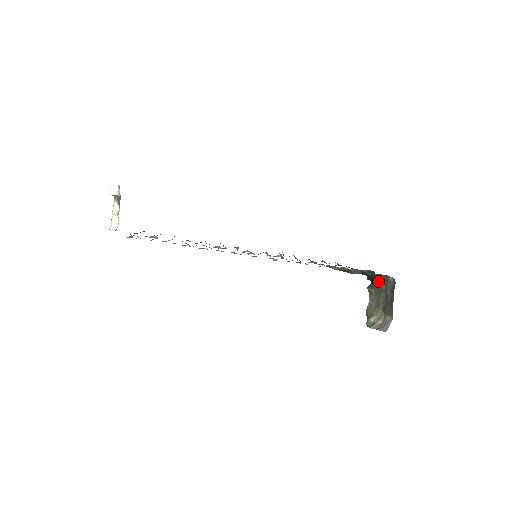
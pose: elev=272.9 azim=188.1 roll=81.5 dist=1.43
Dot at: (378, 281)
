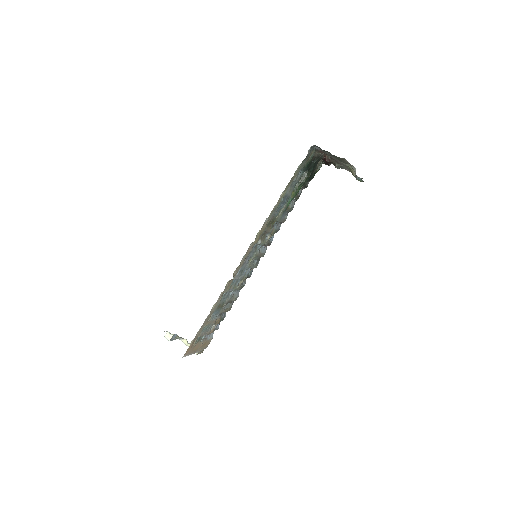
Dot at: (325, 158)
